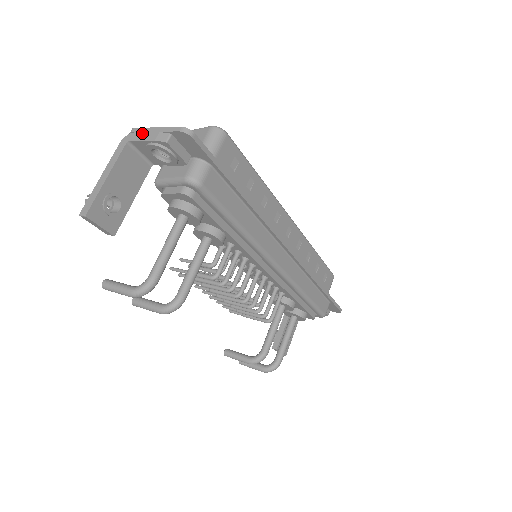
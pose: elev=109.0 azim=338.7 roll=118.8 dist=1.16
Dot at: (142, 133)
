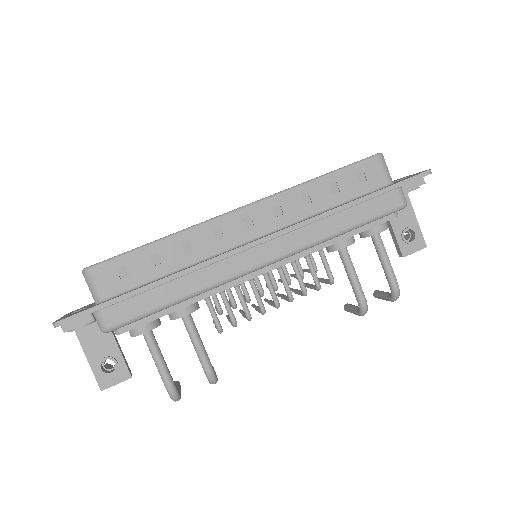
Dot at: occluded
